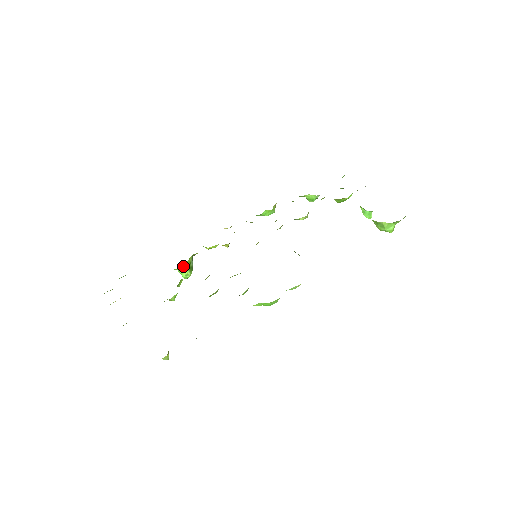
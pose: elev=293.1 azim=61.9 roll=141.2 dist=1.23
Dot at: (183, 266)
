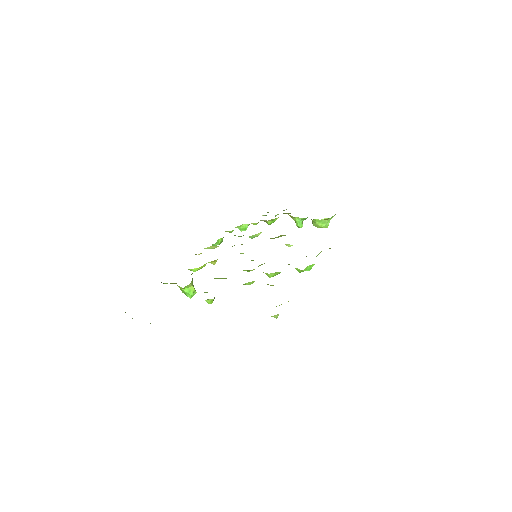
Dot at: (191, 282)
